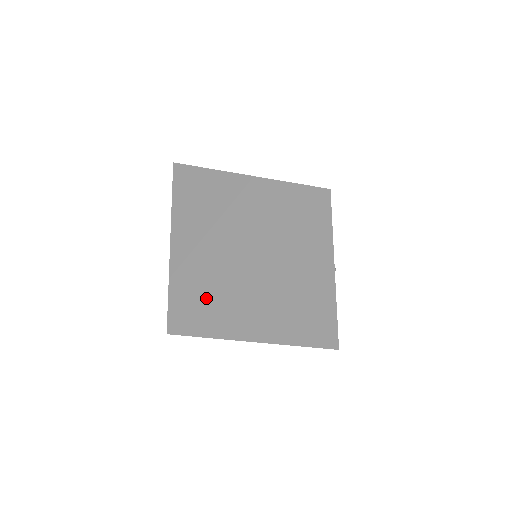
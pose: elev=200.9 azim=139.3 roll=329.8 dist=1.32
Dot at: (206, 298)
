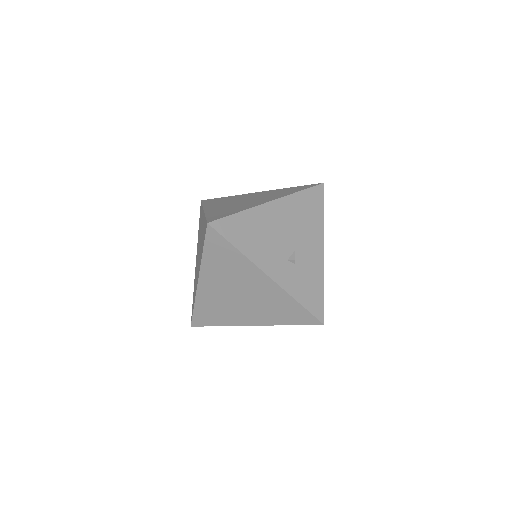
Dot at: (194, 304)
